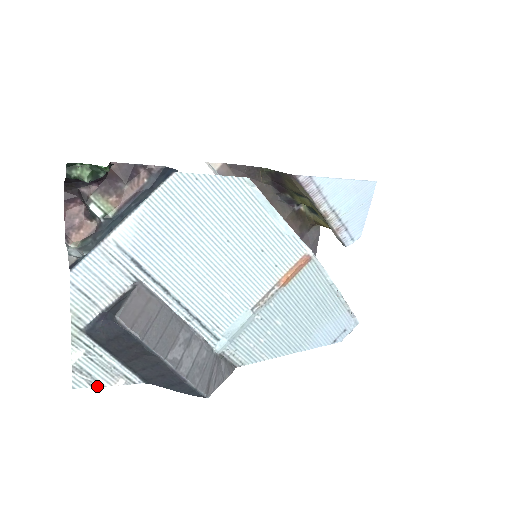
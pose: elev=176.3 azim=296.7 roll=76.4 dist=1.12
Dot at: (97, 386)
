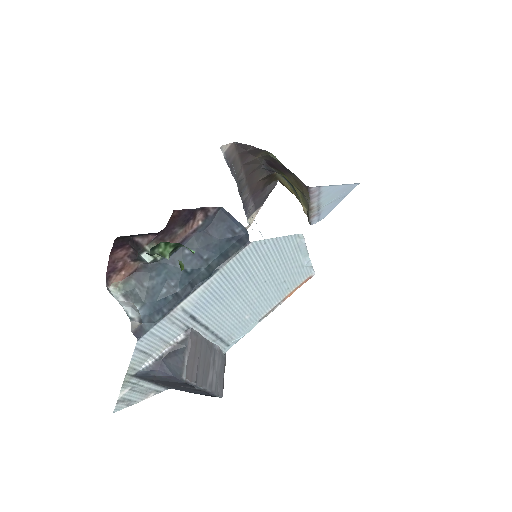
Dot at: (133, 404)
